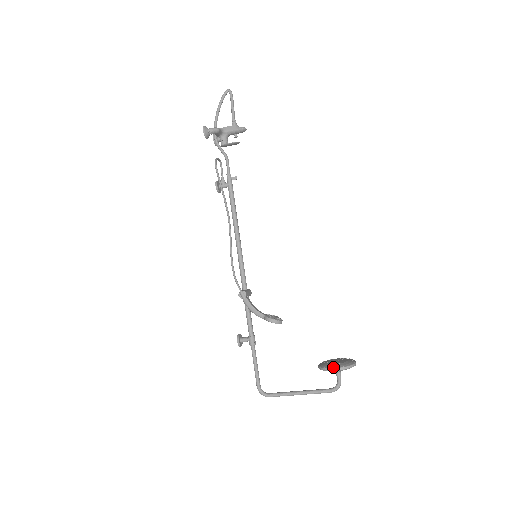
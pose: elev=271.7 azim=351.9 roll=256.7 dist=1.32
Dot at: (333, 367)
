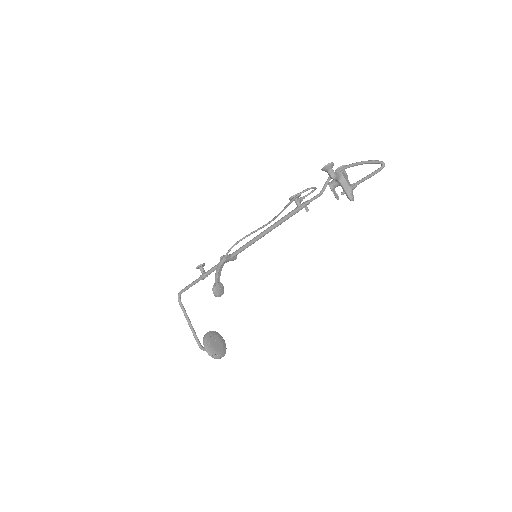
Dot at: (206, 346)
